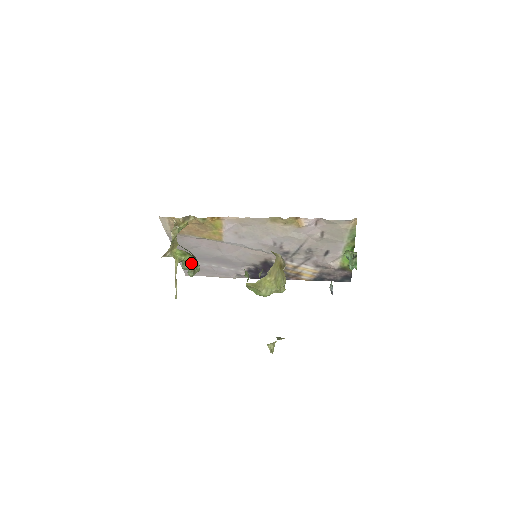
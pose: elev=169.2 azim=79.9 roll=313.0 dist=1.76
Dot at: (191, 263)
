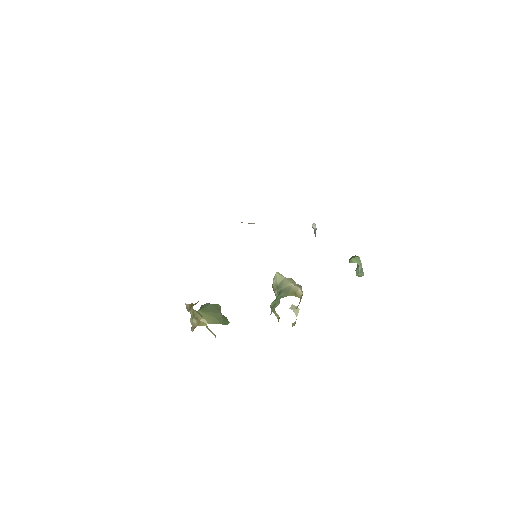
Dot at: occluded
